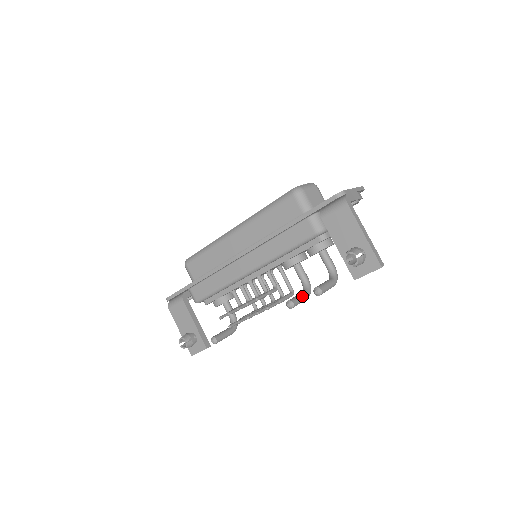
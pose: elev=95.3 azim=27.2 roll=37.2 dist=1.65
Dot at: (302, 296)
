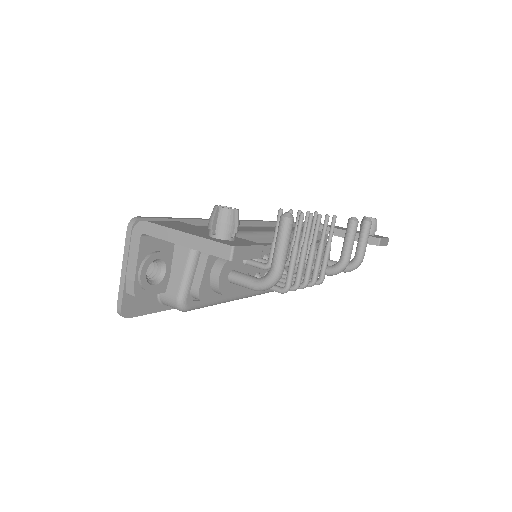
Dot at: occluded
